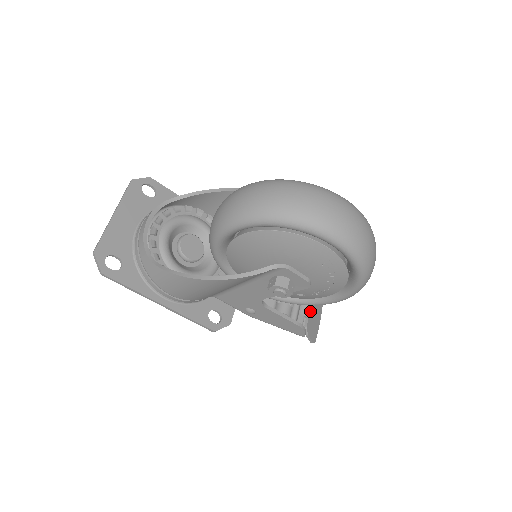
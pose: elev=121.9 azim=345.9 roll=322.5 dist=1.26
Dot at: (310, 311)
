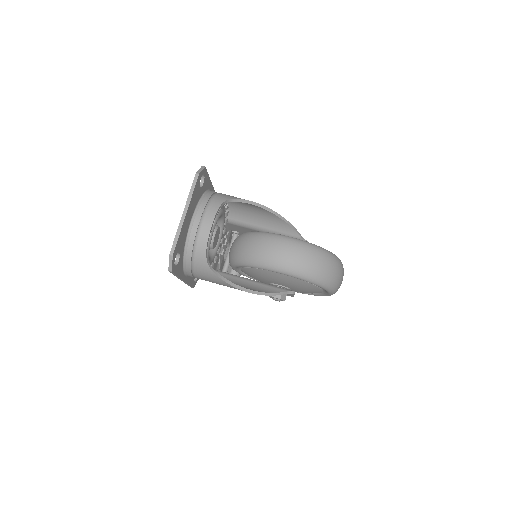
Dot at: occluded
